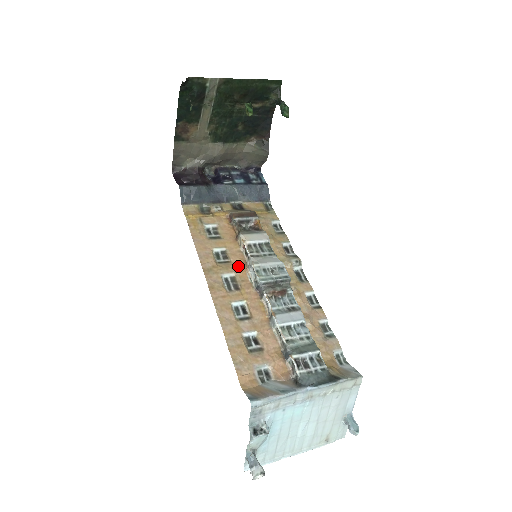
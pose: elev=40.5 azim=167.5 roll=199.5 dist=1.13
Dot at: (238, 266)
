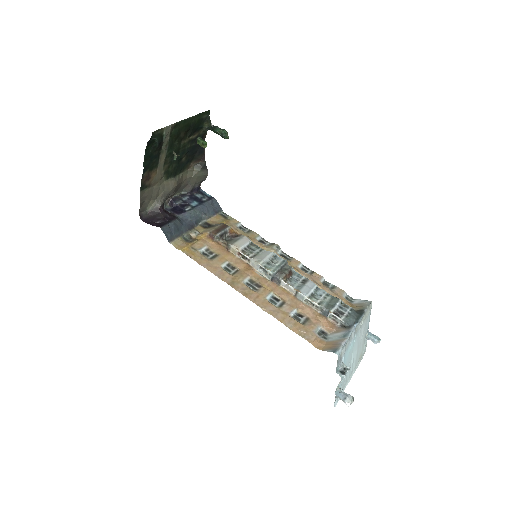
Dot at: (247, 270)
